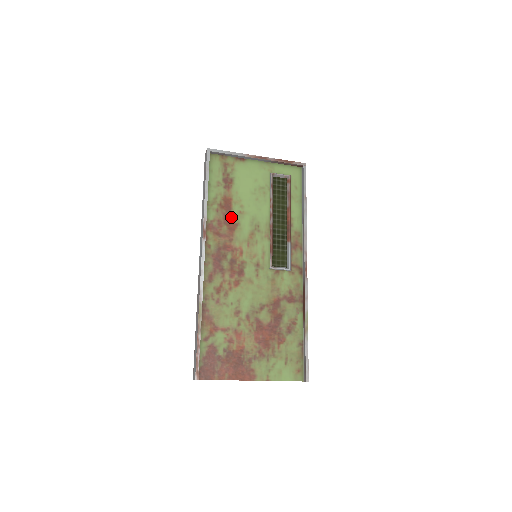
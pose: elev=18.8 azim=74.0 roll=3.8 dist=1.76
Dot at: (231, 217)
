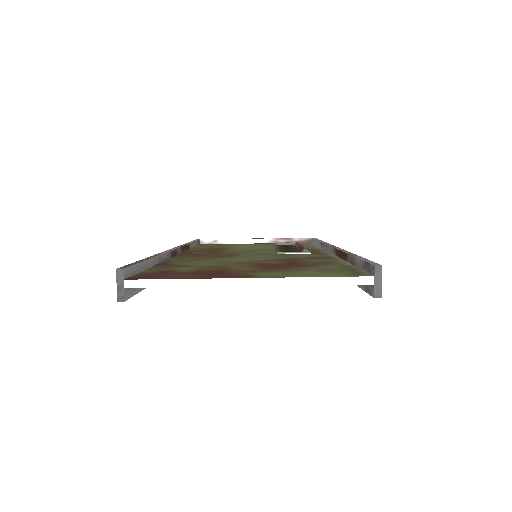
Dot at: (221, 249)
